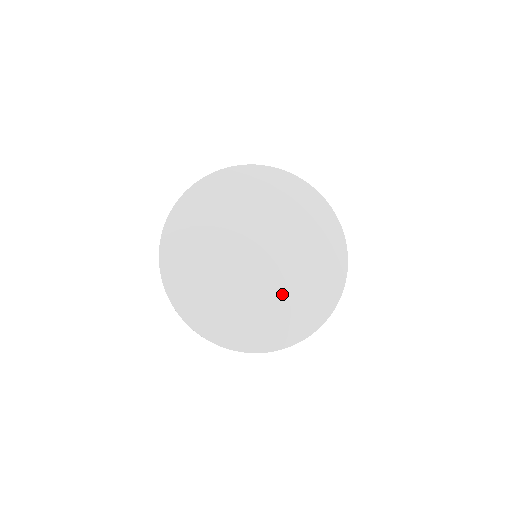
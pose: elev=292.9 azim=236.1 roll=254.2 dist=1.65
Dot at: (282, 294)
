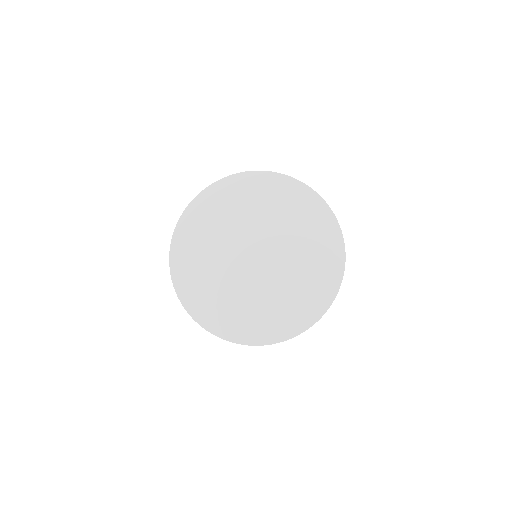
Dot at: (255, 298)
